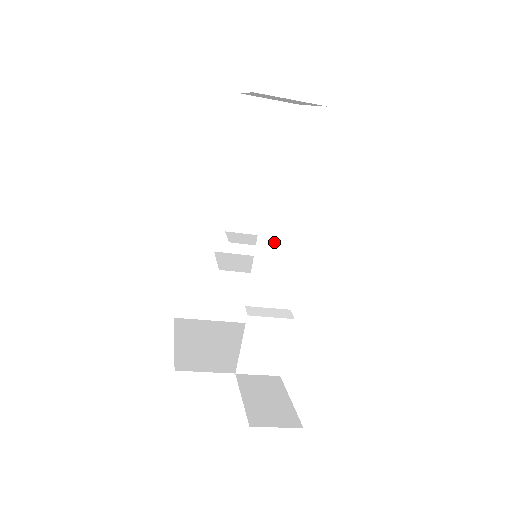
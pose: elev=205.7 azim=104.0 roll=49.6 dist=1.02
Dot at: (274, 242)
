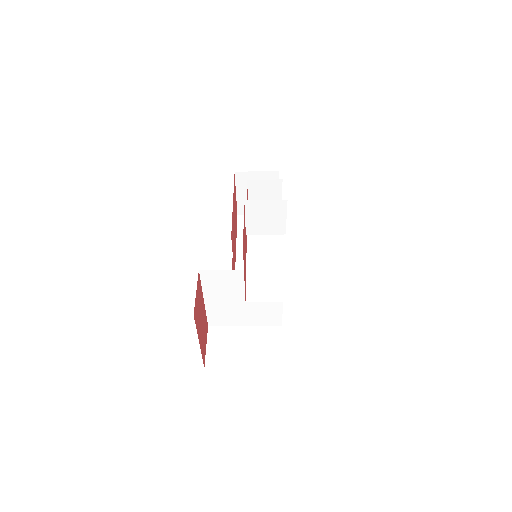
Dot at: occluded
